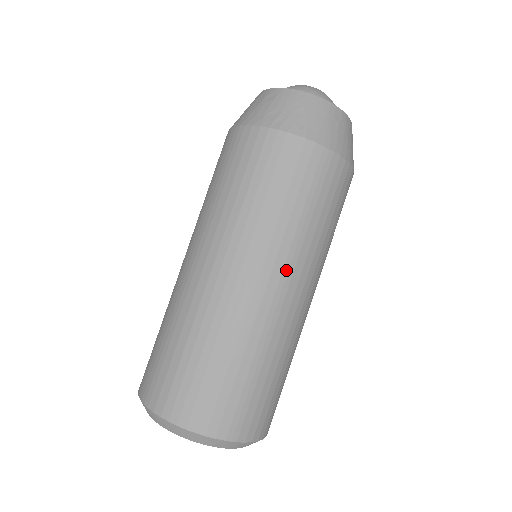
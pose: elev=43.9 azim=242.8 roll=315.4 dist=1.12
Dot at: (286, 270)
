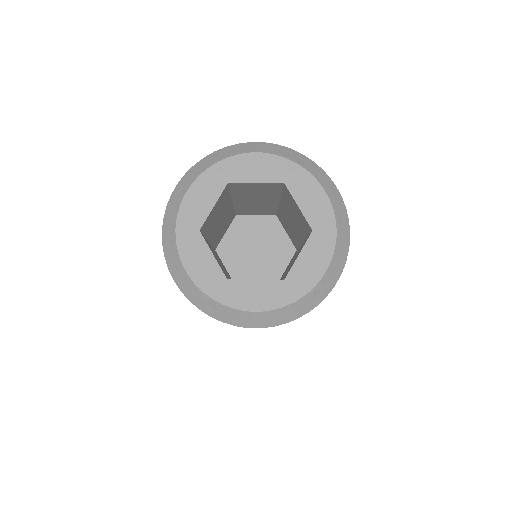
Dot at: occluded
